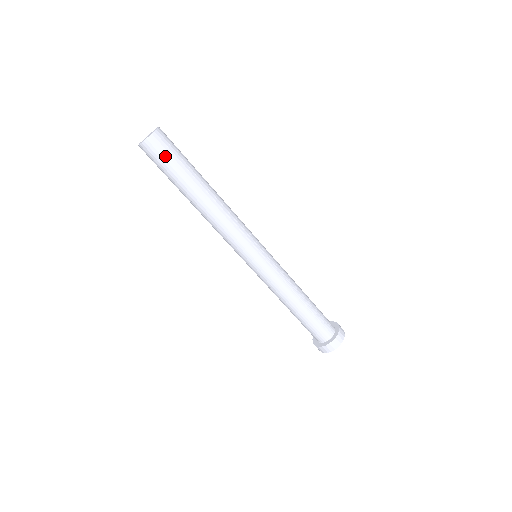
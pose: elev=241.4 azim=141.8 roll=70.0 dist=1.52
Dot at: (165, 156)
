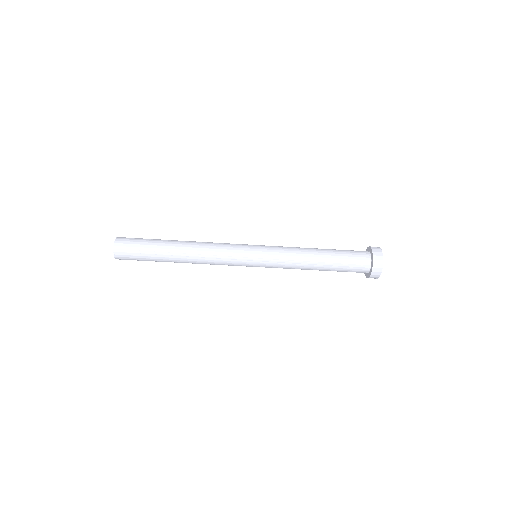
Dot at: (134, 258)
